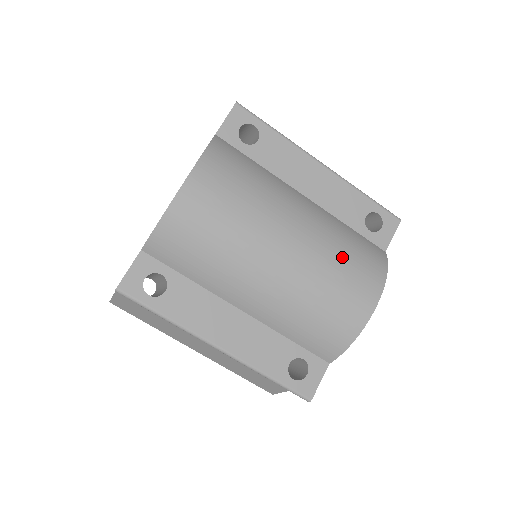
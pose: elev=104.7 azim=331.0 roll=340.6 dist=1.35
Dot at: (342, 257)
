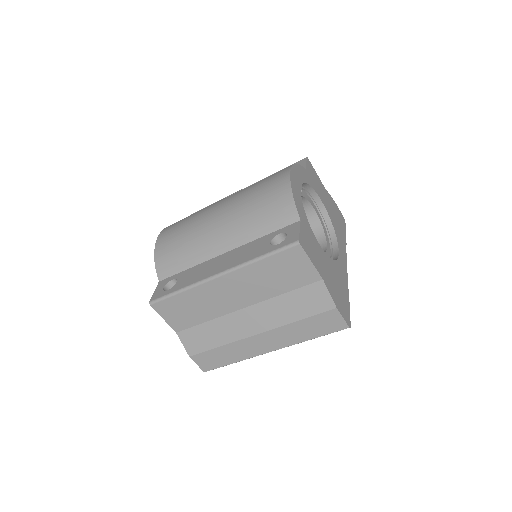
Dot at: (258, 182)
